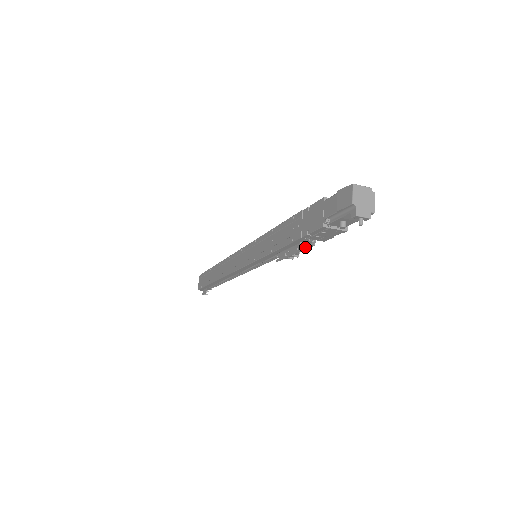
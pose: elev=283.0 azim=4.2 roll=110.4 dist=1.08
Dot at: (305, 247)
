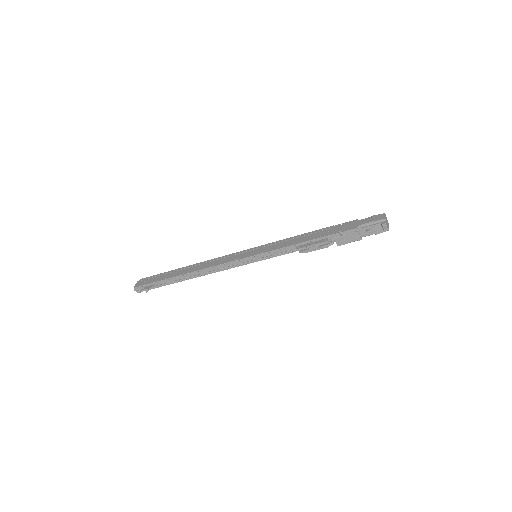
Dot at: (322, 247)
